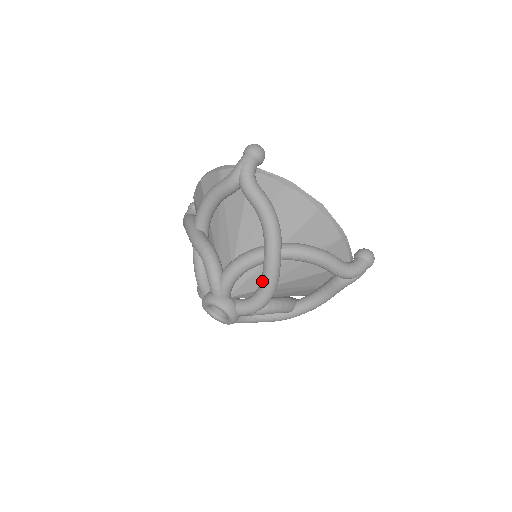
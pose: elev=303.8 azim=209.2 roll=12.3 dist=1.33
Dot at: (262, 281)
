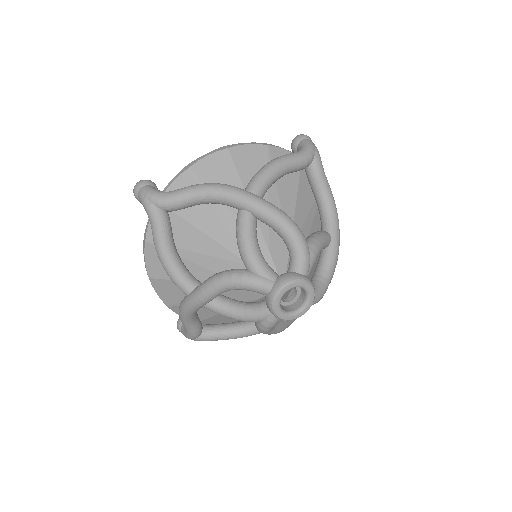
Dot at: (275, 226)
